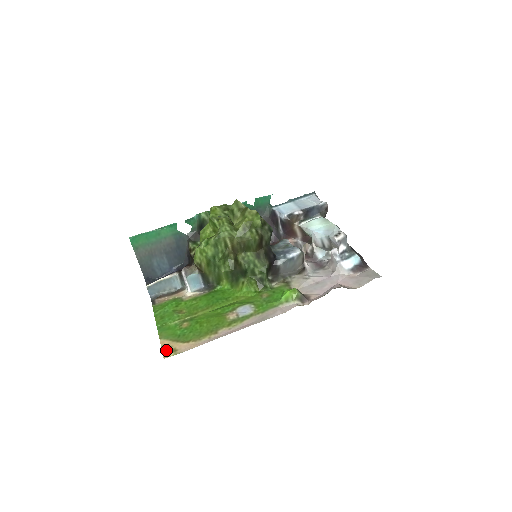
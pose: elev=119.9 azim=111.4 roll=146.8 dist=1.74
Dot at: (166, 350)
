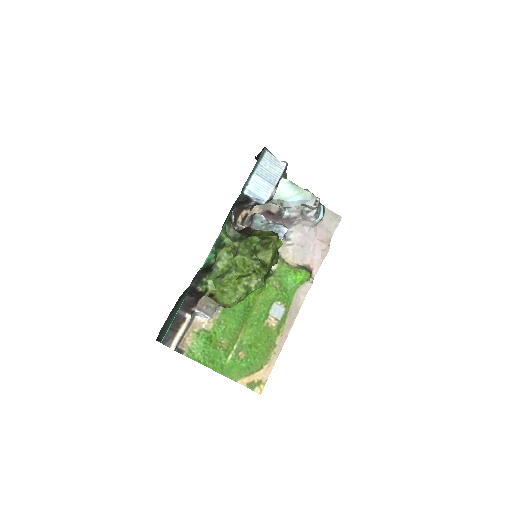
Dot at: (254, 387)
